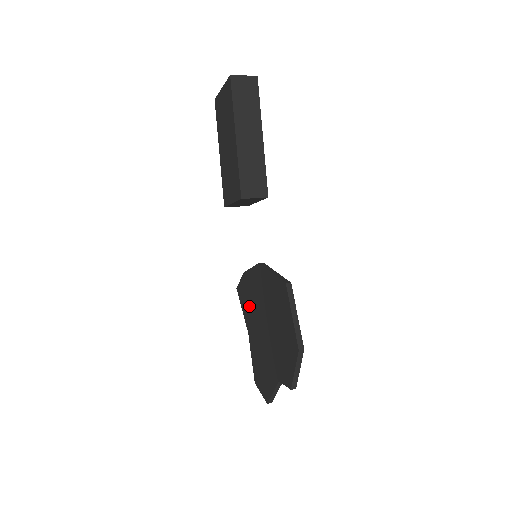
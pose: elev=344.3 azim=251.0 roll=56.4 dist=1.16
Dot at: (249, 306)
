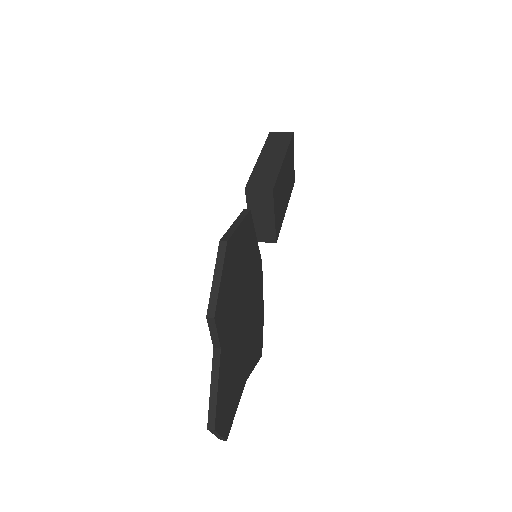
Dot at: occluded
